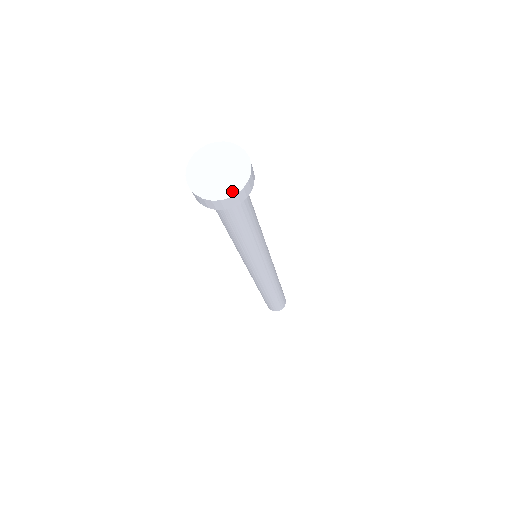
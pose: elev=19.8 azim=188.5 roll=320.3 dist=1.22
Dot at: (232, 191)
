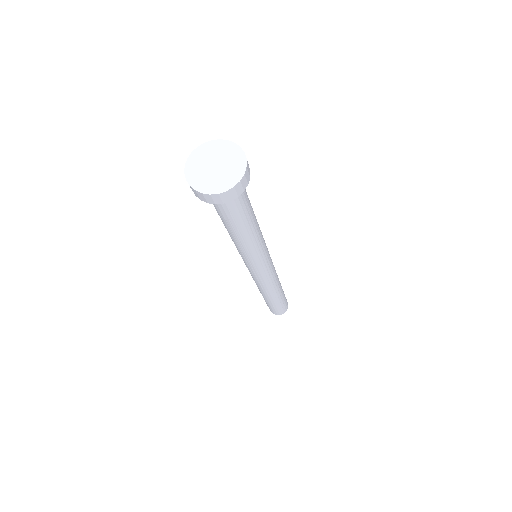
Dot at: (239, 174)
